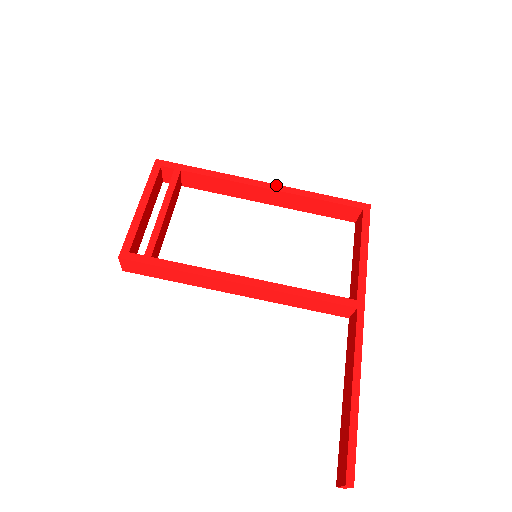
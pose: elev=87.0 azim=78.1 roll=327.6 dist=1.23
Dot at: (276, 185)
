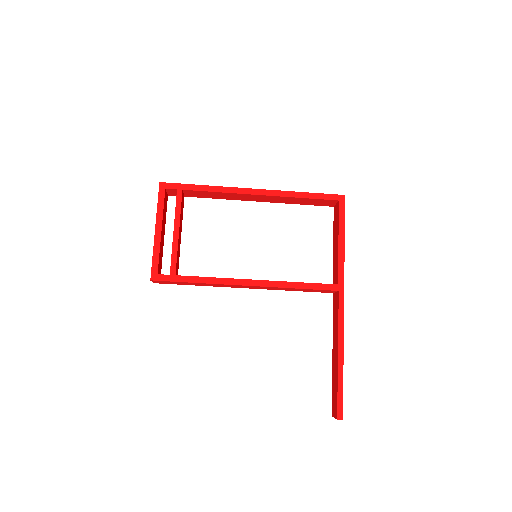
Dot at: (264, 190)
